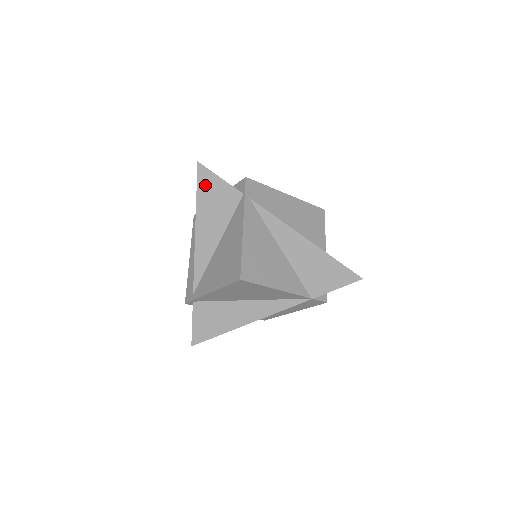
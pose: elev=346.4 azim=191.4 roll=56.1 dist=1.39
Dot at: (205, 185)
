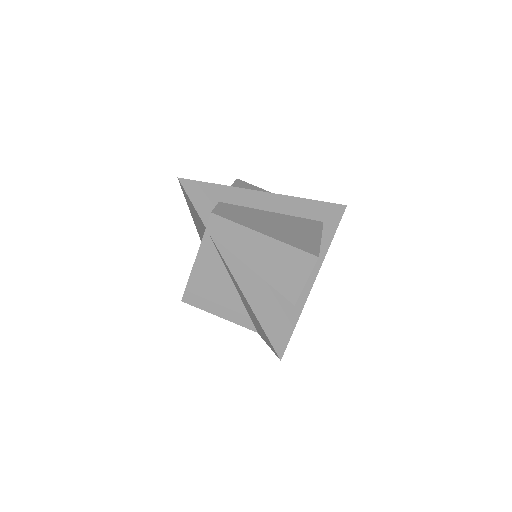
Dot at: (187, 199)
